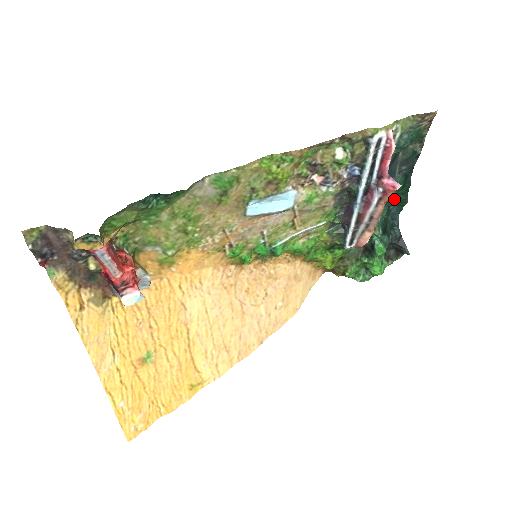
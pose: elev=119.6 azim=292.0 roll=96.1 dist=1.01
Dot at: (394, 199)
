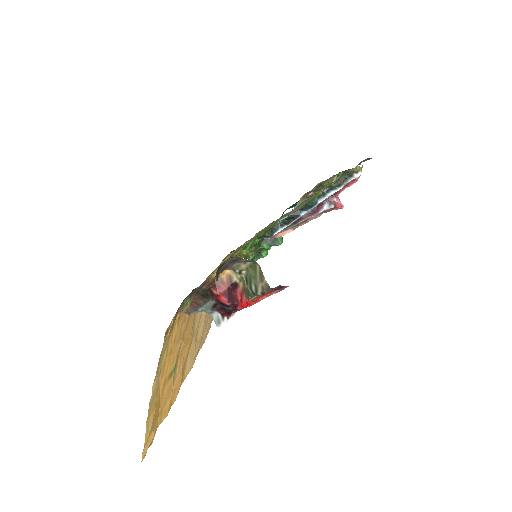
Dot at: (298, 201)
